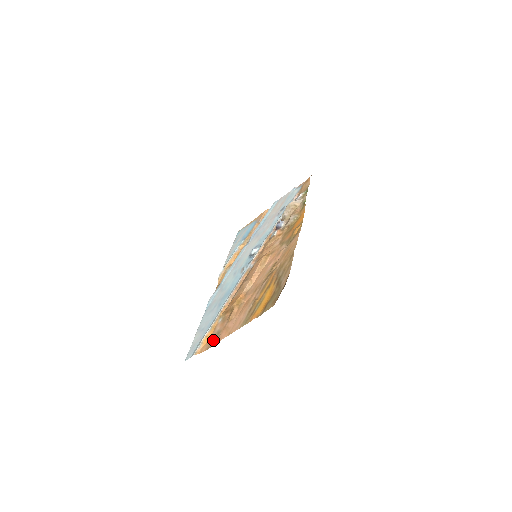
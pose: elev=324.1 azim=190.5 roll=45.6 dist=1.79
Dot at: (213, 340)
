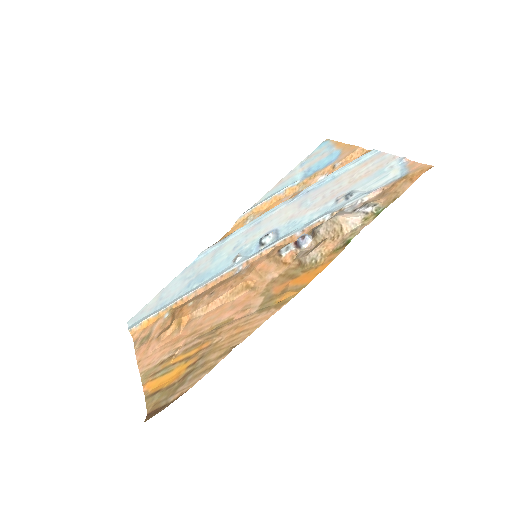
Dot at: (142, 338)
